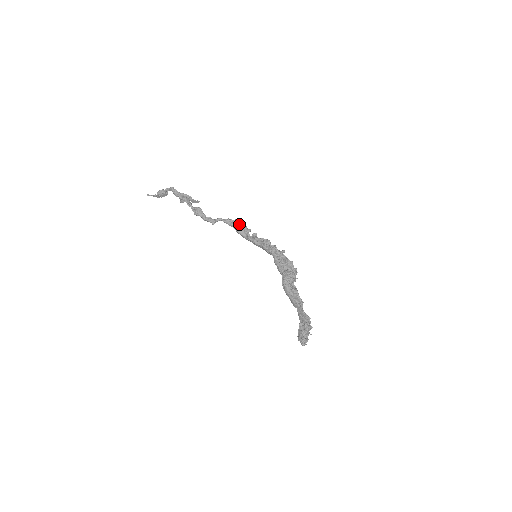
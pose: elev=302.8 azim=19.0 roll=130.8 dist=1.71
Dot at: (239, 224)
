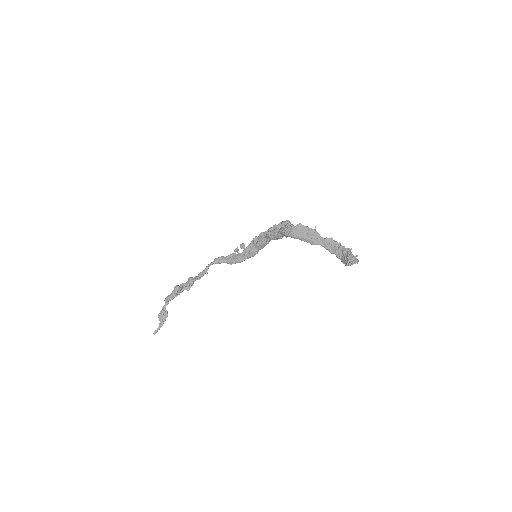
Dot at: (228, 257)
